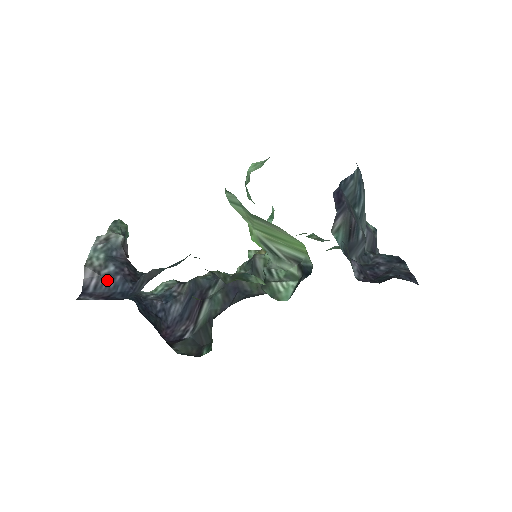
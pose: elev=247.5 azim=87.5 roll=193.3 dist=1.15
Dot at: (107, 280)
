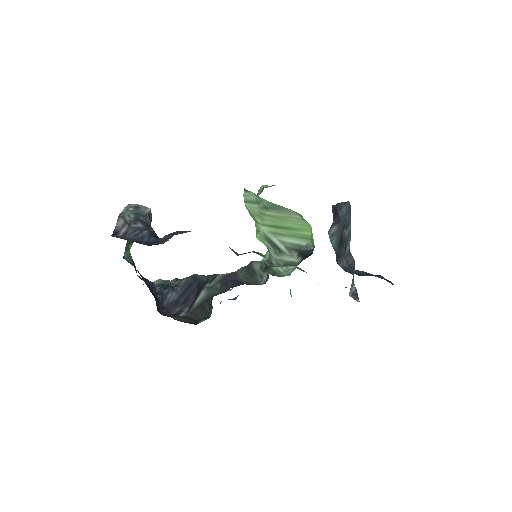
Dot at: (136, 231)
